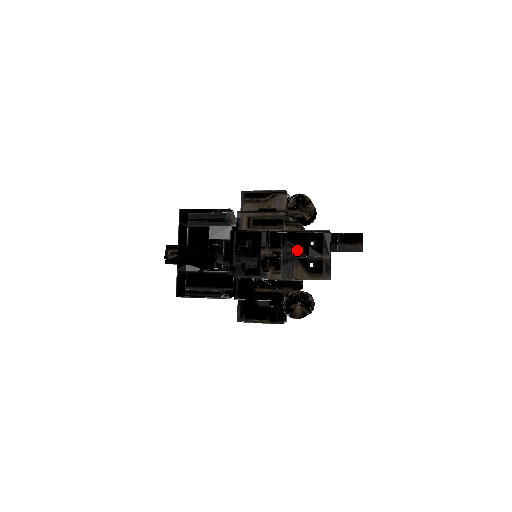
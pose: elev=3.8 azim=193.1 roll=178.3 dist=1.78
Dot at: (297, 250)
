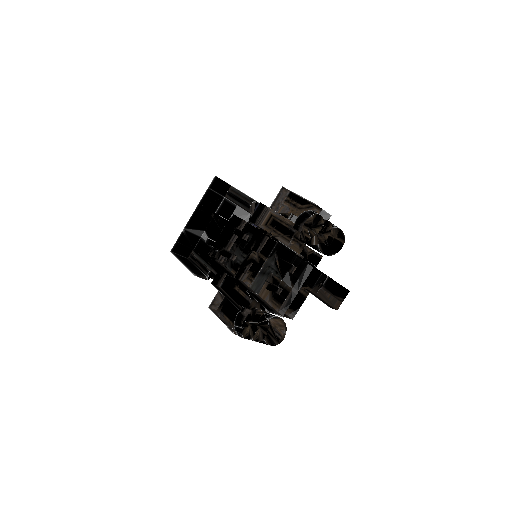
Dot at: (278, 268)
